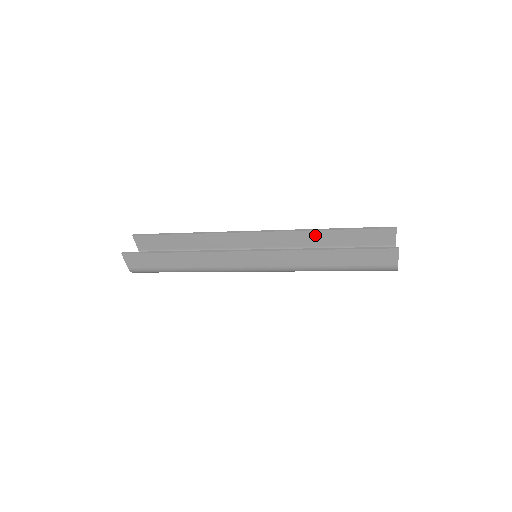
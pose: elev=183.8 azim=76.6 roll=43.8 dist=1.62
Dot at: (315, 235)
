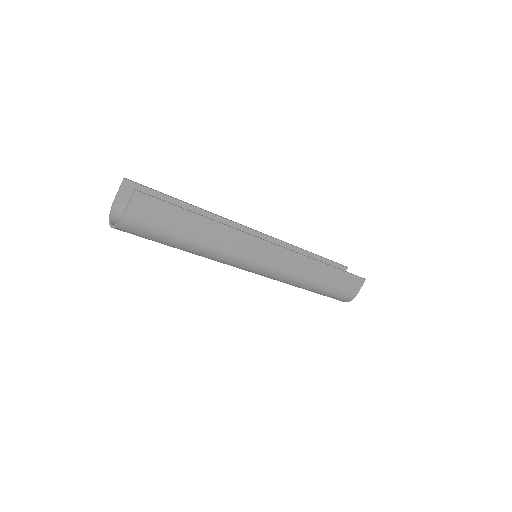
Dot at: occluded
